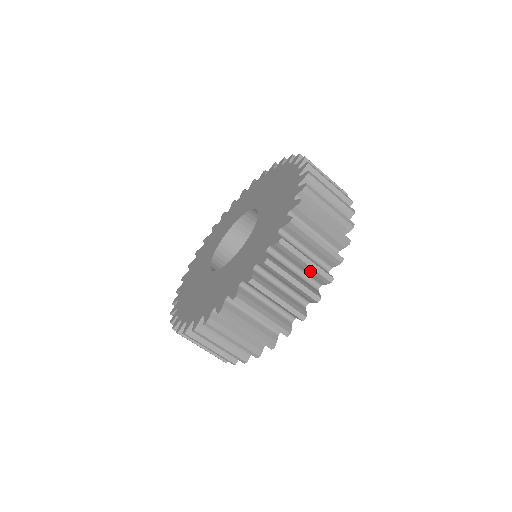
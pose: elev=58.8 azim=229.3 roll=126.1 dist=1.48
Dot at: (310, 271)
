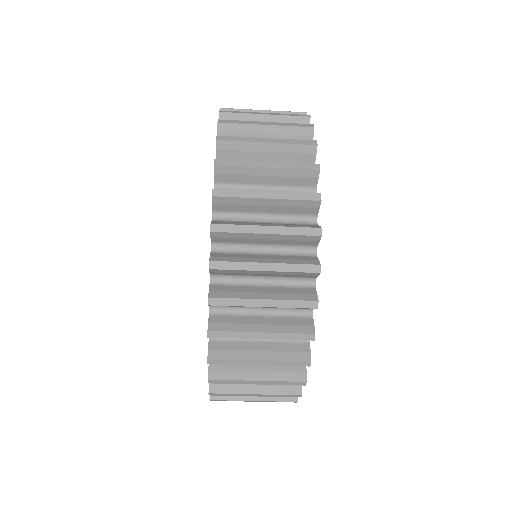
Dot at: (283, 176)
